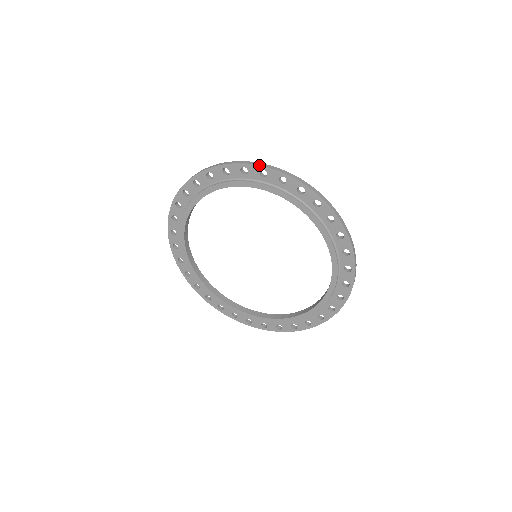
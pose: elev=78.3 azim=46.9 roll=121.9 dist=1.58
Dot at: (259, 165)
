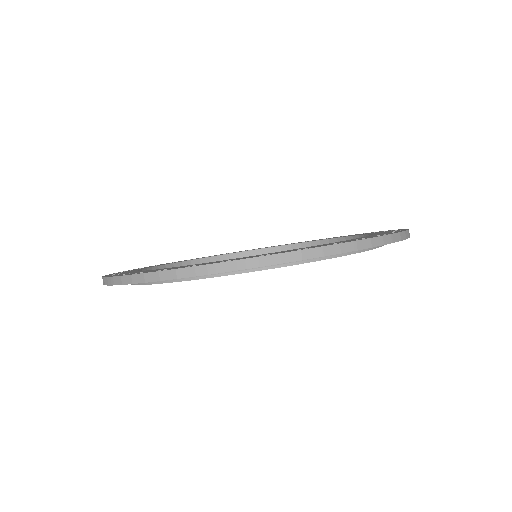
Dot at: occluded
